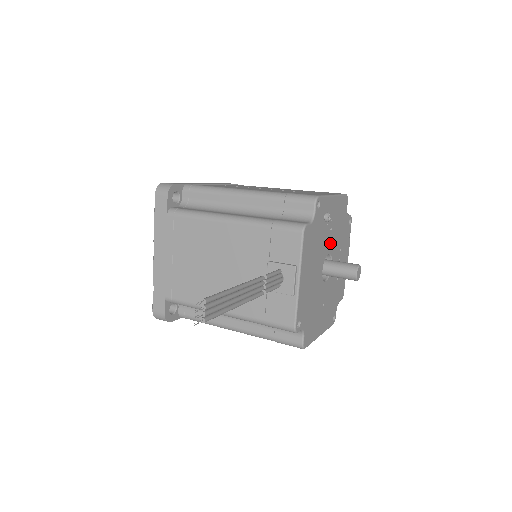
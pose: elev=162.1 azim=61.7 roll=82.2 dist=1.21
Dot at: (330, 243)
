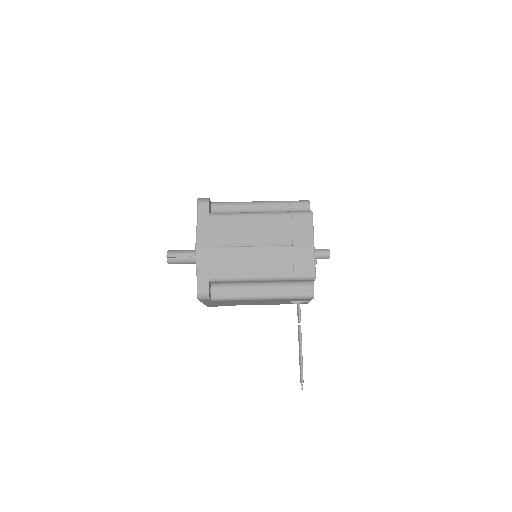
Dot at: occluded
